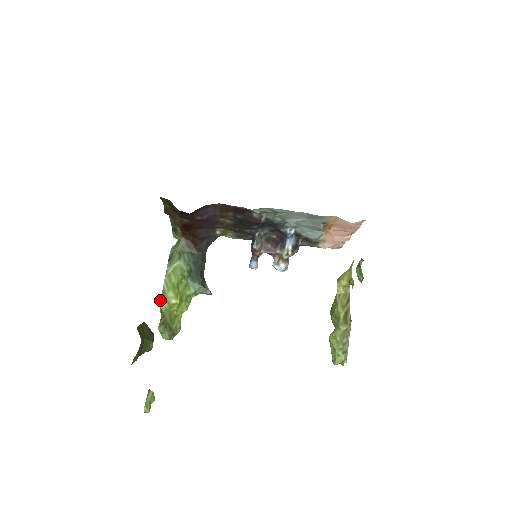
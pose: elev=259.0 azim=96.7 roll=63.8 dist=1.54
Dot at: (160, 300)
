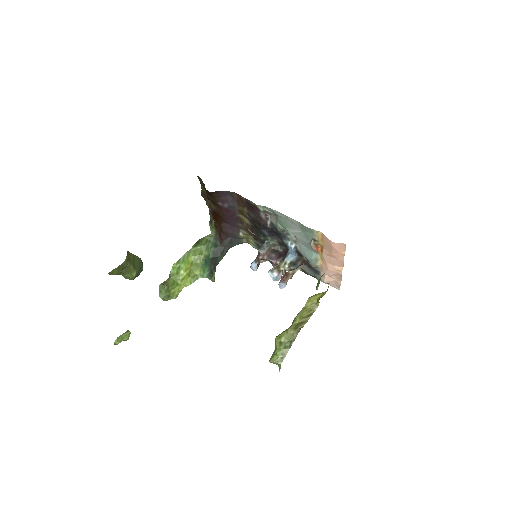
Dot at: (172, 266)
